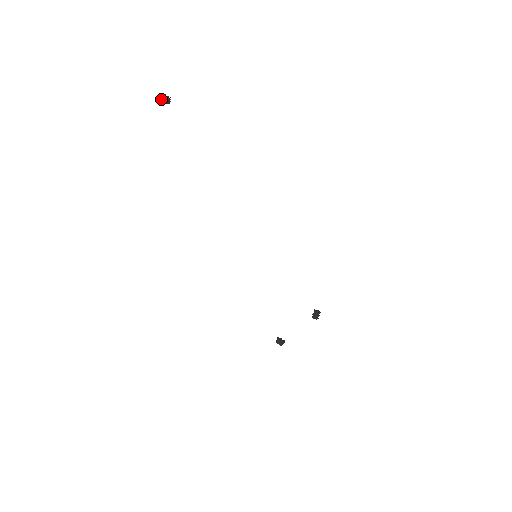
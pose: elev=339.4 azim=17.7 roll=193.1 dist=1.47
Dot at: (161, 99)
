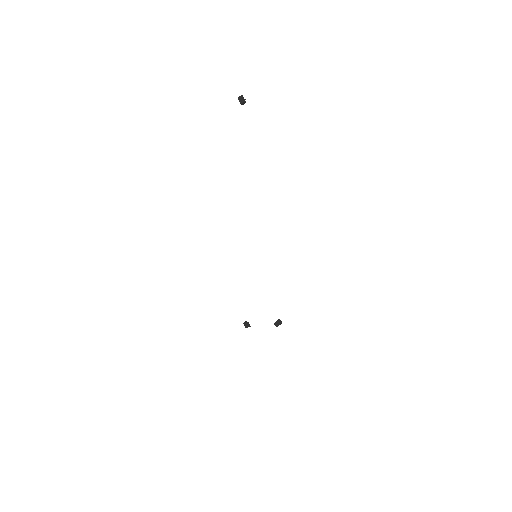
Dot at: (238, 98)
